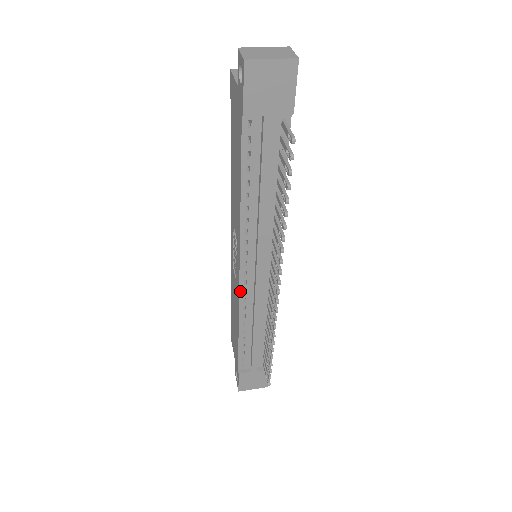
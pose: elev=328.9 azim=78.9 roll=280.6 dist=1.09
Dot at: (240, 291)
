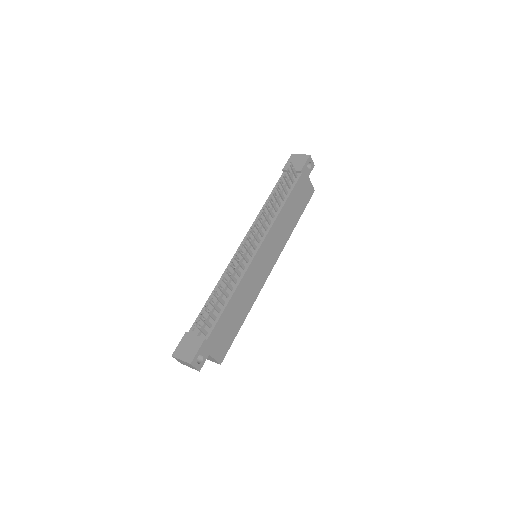
Dot at: (233, 258)
